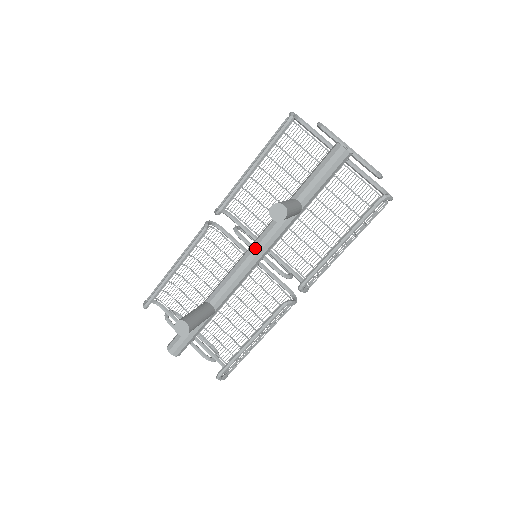
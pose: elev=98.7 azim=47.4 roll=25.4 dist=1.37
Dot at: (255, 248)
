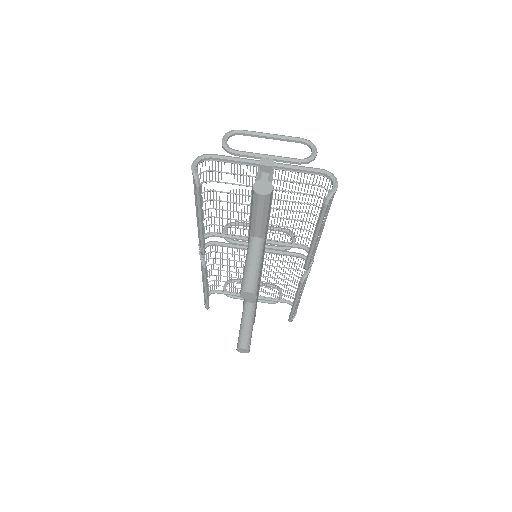
Dot at: occluded
